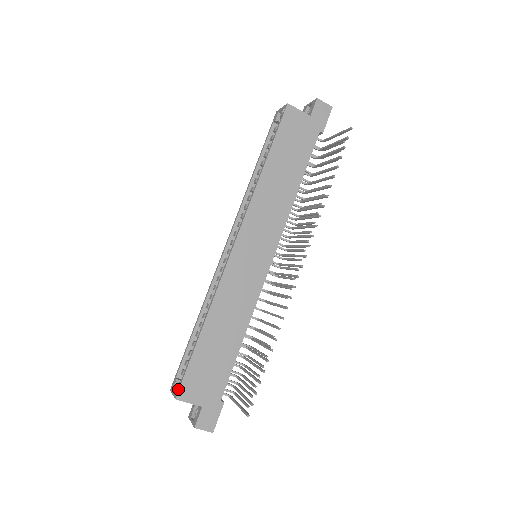
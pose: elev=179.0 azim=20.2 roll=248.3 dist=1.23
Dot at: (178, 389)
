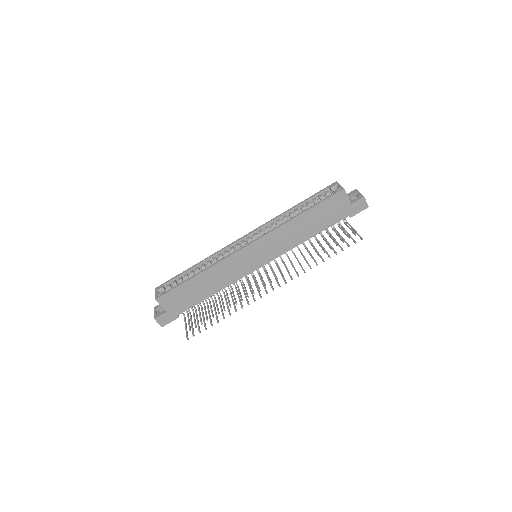
Dot at: (161, 296)
